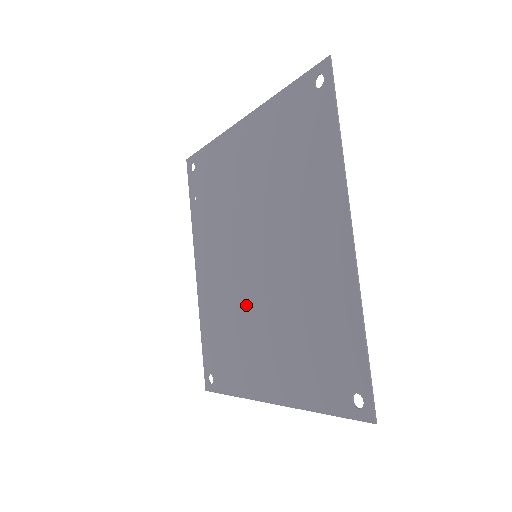
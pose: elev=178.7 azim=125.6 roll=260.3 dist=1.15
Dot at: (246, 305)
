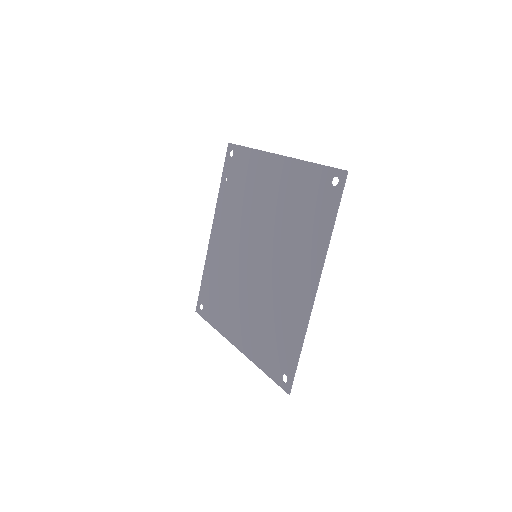
Dot at: (239, 281)
